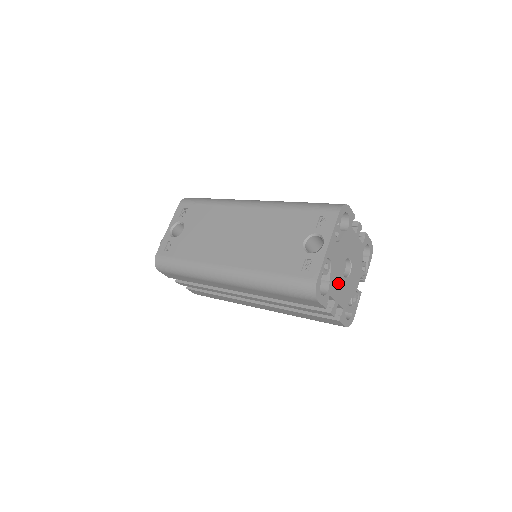
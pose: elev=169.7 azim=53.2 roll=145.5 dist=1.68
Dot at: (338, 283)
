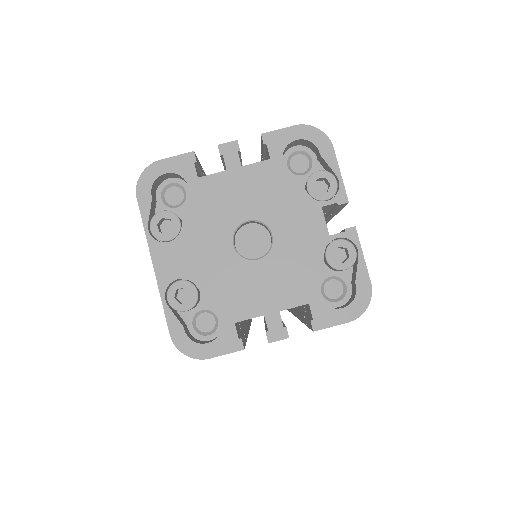
Dot at: (245, 285)
